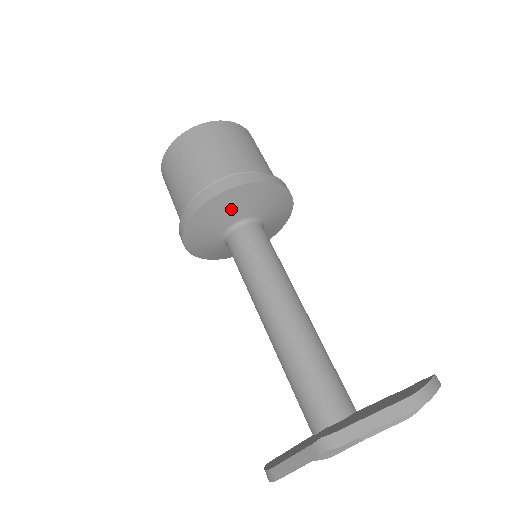
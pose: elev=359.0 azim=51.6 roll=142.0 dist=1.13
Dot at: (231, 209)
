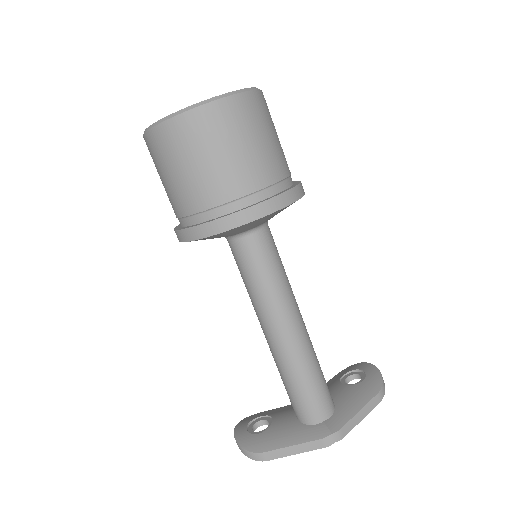
Dot at: (269, 218)
